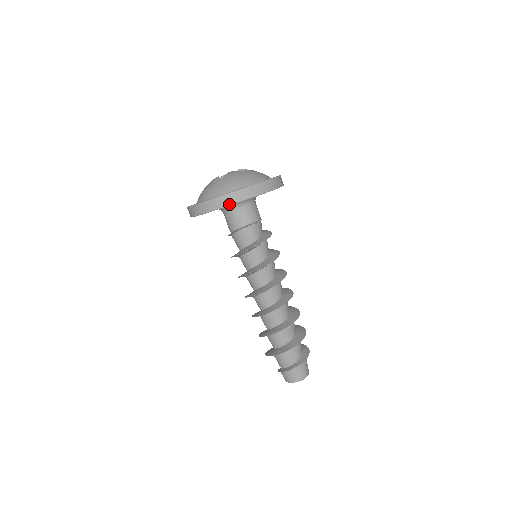
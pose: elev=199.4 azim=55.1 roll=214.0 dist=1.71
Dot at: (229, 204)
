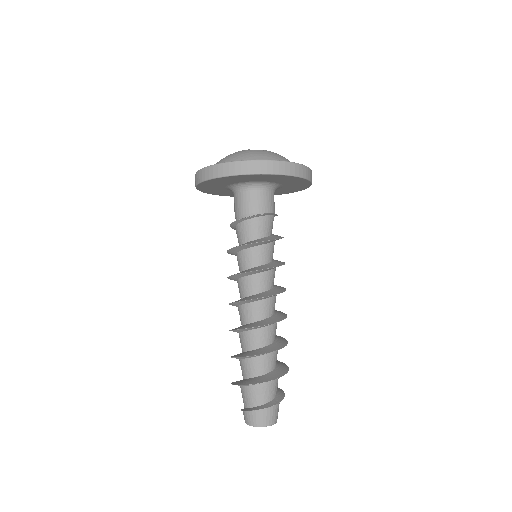
Dot at: (291, 174)
